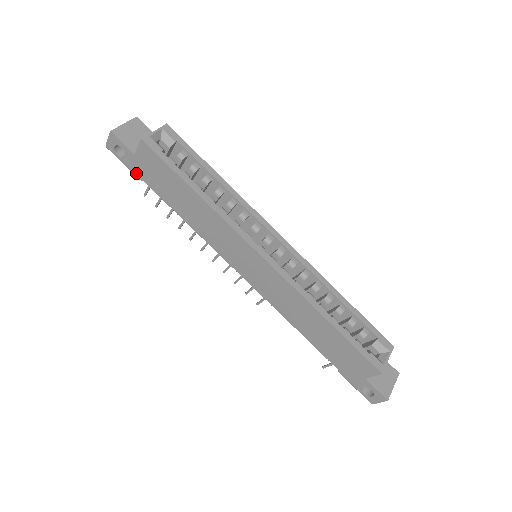
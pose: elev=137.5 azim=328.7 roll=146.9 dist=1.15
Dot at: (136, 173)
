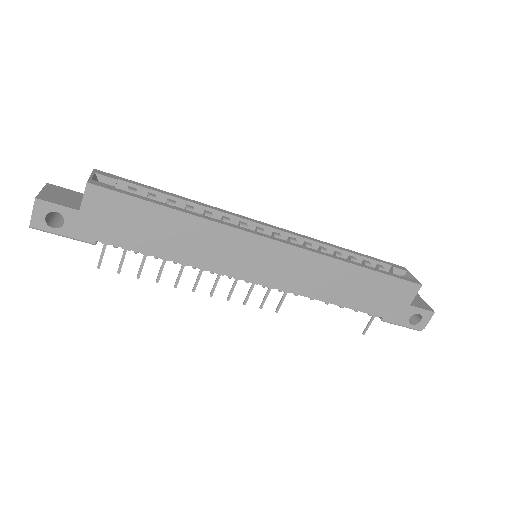
Dot at: (86, 236)
